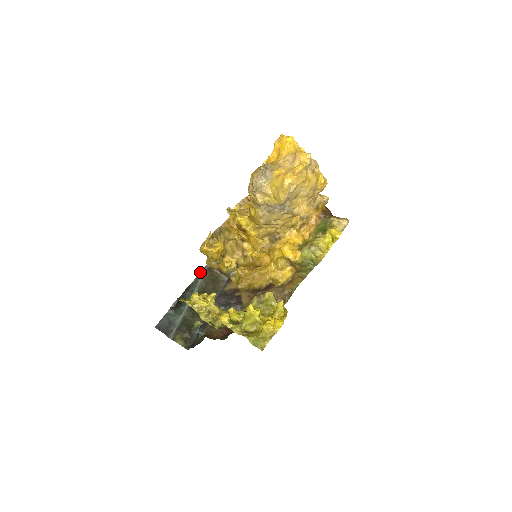
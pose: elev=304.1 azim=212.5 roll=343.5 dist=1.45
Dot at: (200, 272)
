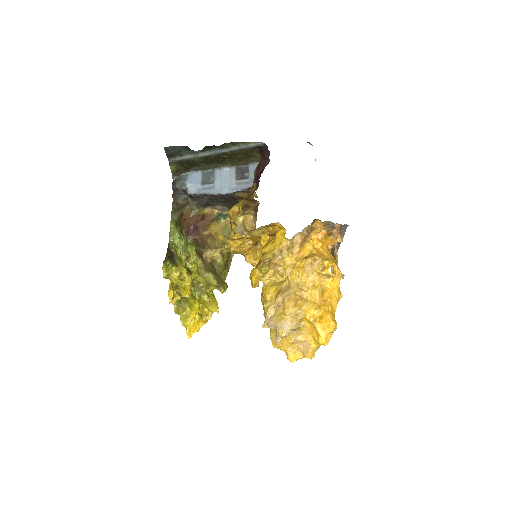
Dot at: (246, 142)
